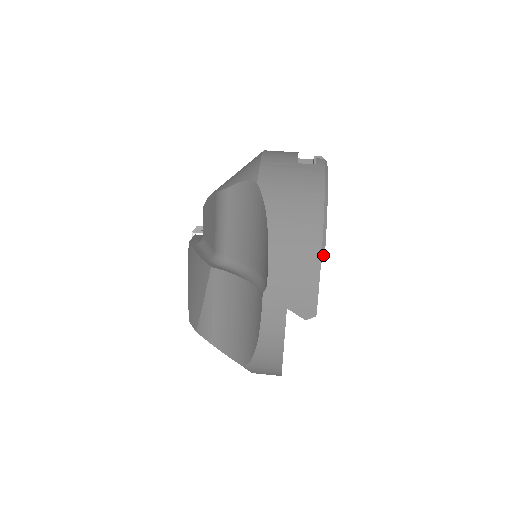
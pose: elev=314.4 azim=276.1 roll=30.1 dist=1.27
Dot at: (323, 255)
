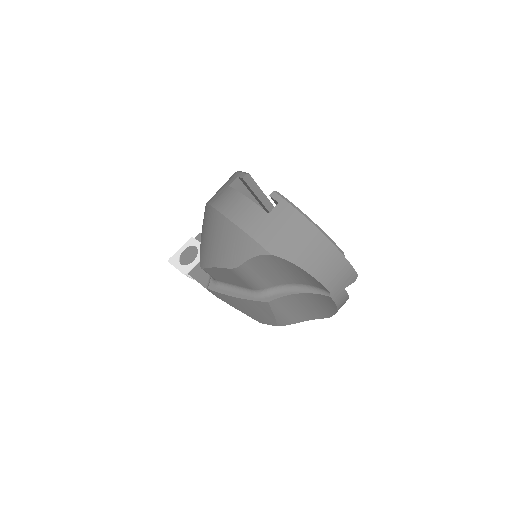
Dot at: (342, 252)
